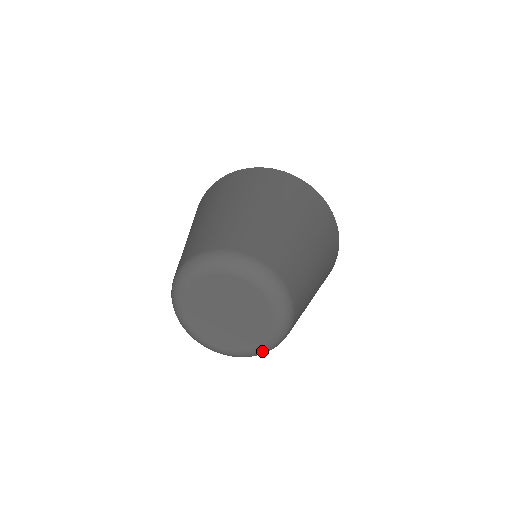
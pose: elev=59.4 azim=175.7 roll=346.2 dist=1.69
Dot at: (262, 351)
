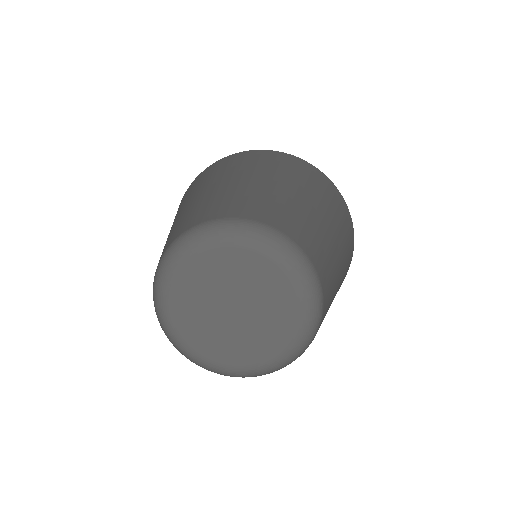
Dot at: (271, 368)
